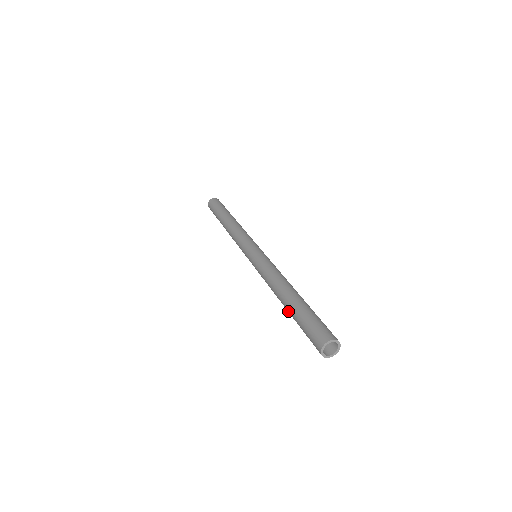
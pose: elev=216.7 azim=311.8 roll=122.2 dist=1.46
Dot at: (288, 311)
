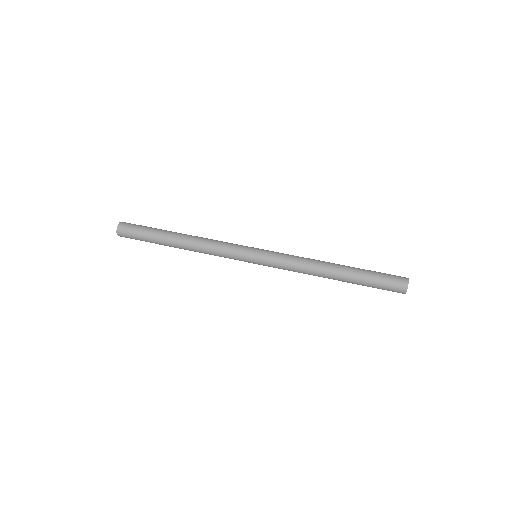
Dot at: (347, 282)
